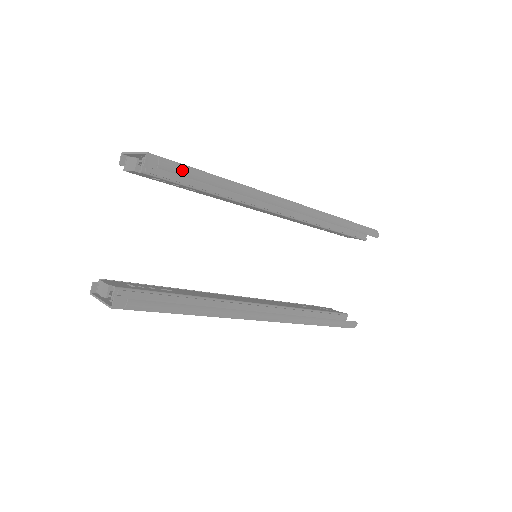
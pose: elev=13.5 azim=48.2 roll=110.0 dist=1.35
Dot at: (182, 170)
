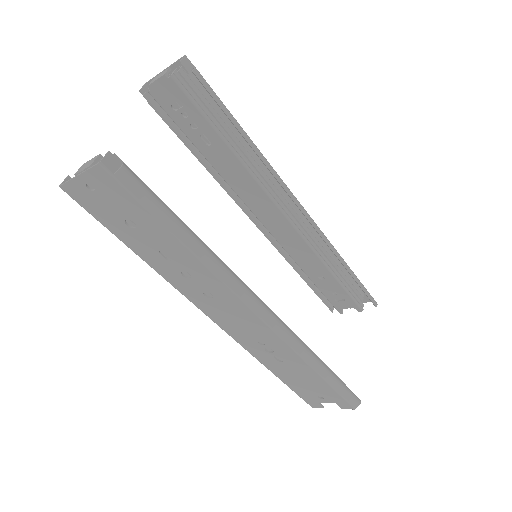
Dot at: (213, 91)
